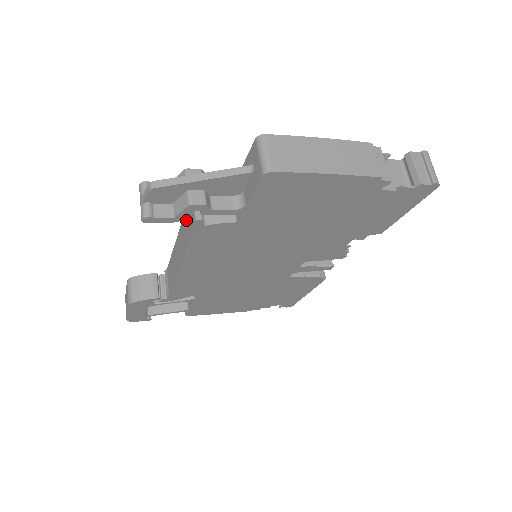
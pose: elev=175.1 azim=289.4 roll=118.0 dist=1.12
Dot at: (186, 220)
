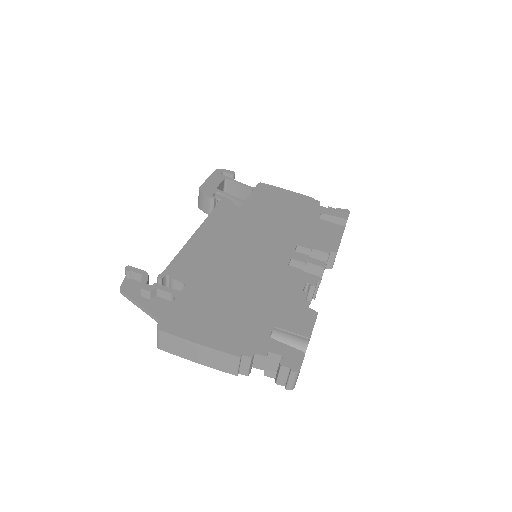
Dot at: occluded
